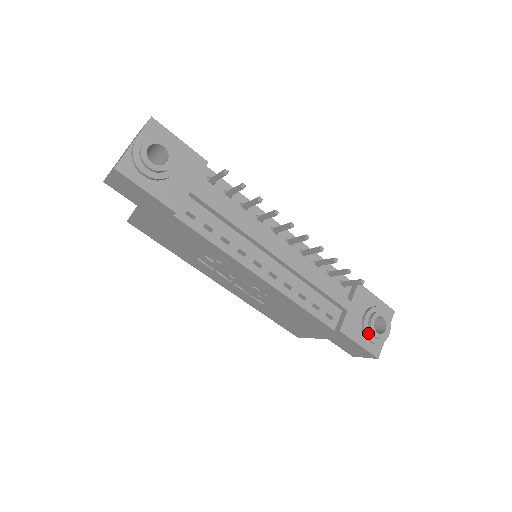
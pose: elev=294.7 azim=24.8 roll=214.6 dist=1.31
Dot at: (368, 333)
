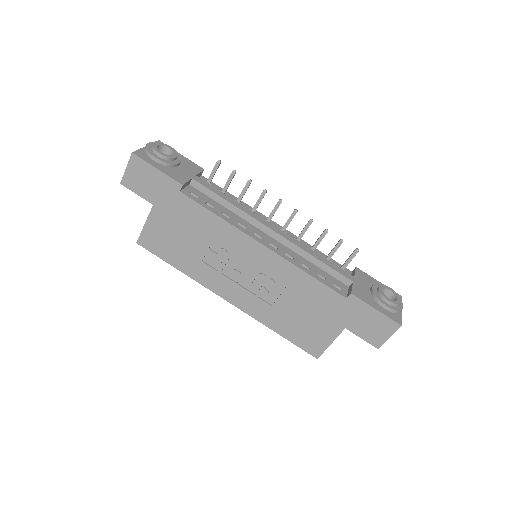
Dot at: (380, 299)
